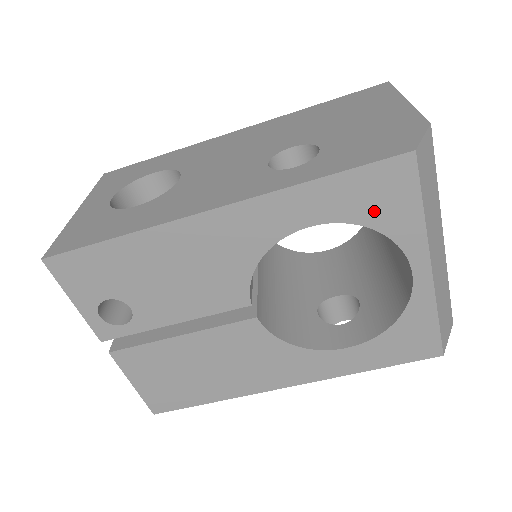
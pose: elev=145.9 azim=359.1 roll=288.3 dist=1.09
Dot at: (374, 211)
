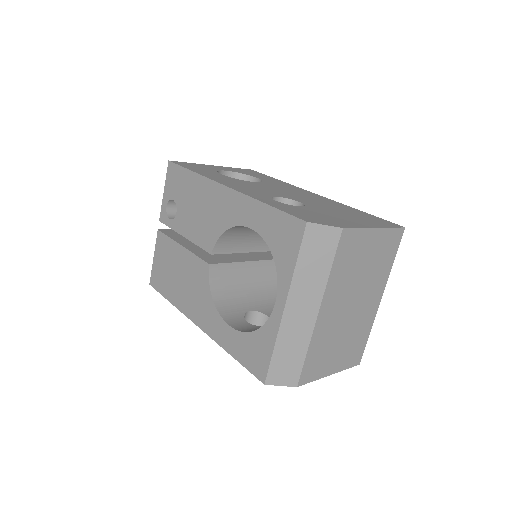
Dot at: (277, 244)
